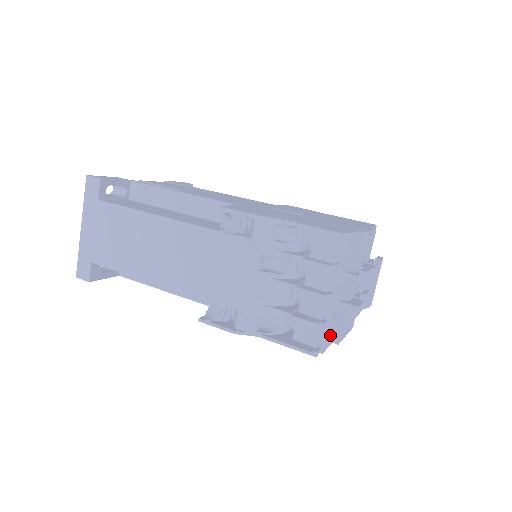
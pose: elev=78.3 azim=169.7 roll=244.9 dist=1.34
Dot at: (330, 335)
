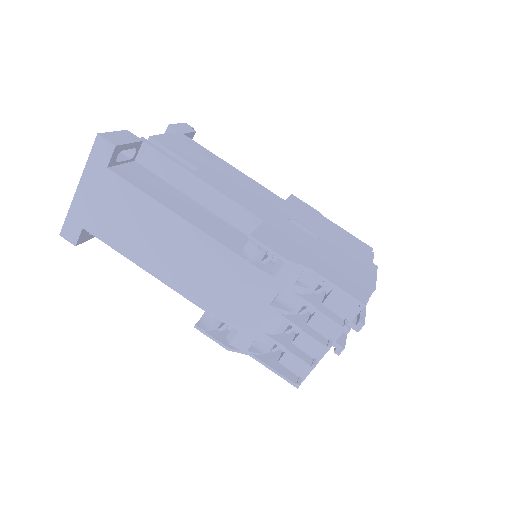
Dot at: occluded
